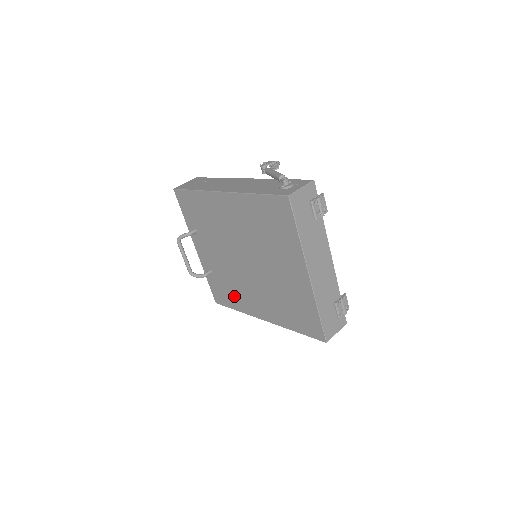
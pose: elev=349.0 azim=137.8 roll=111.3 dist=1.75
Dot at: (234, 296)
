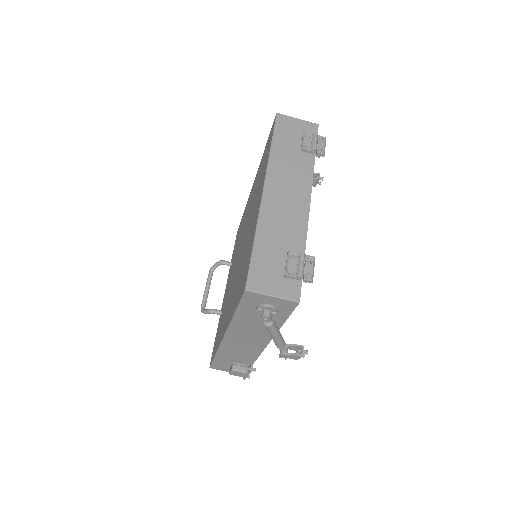
Dot at: occluded
